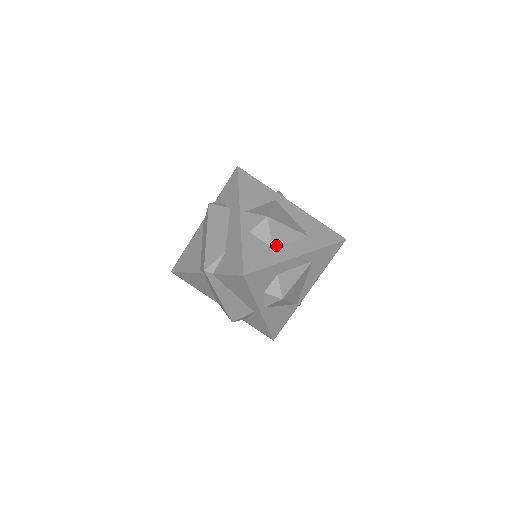
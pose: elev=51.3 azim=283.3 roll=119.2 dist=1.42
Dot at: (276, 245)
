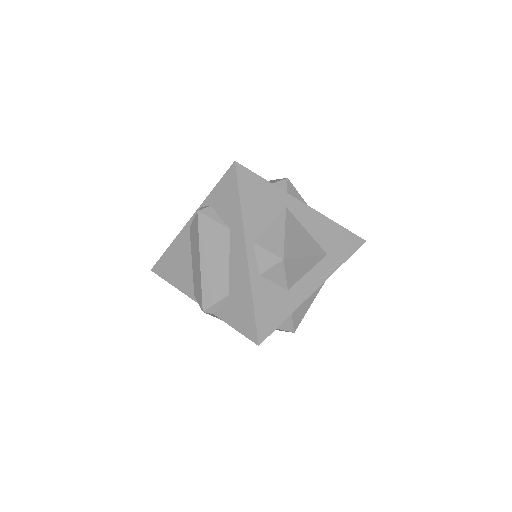
Dot at: (291, 284)
